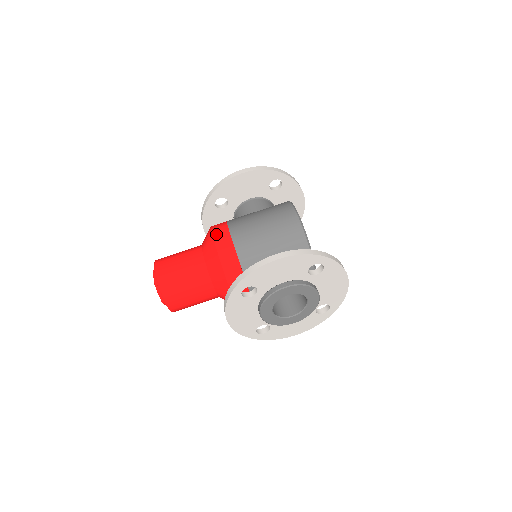
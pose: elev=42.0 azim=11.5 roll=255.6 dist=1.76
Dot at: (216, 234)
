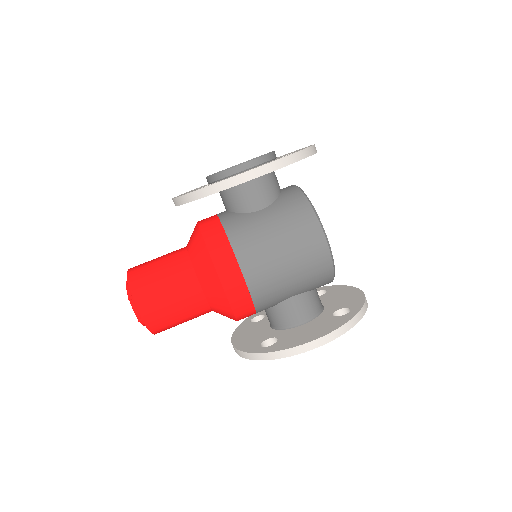
Dot at: (224, 277)
